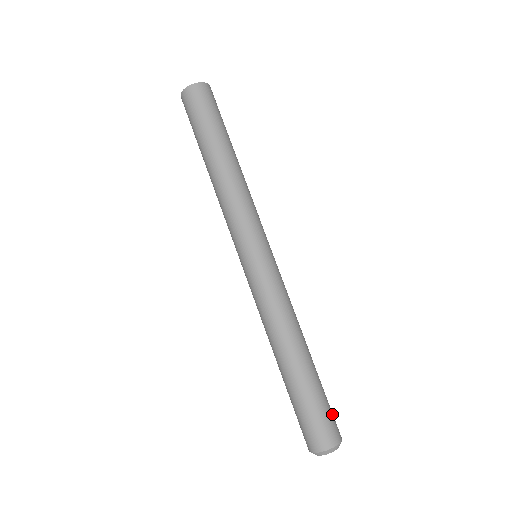
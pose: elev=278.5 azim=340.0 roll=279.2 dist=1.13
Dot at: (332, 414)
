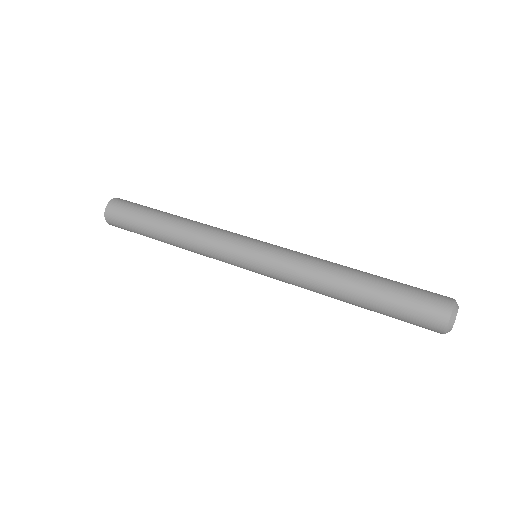
Dot at: (425, 291)
